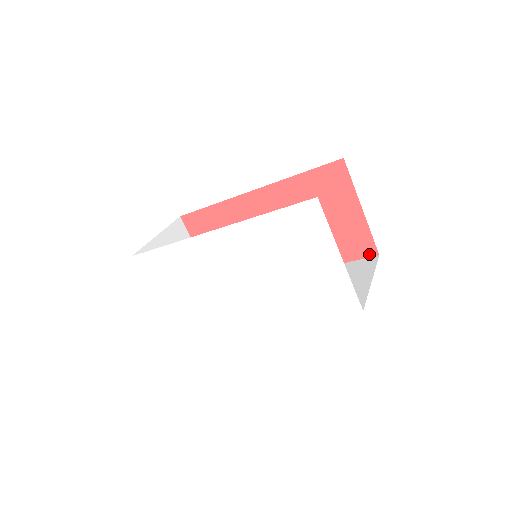
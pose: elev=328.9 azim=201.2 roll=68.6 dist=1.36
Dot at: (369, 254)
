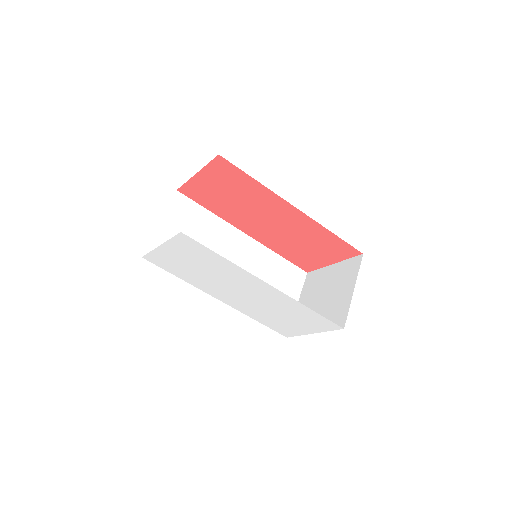
Dot at: (304, 269)
